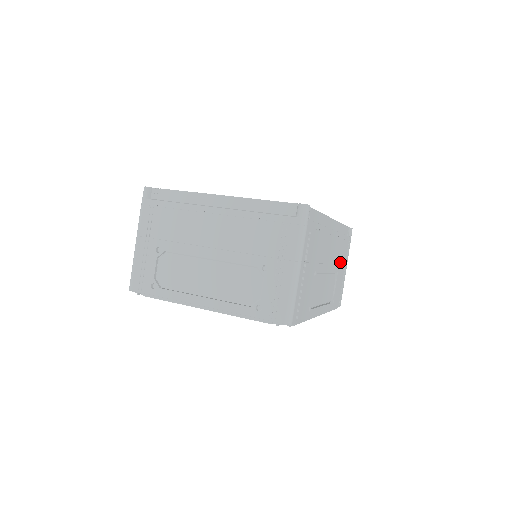
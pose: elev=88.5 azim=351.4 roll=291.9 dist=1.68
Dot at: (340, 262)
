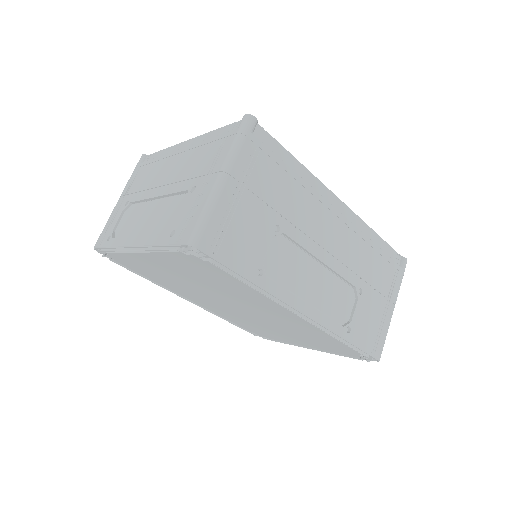
Dot at: (368, 281)
